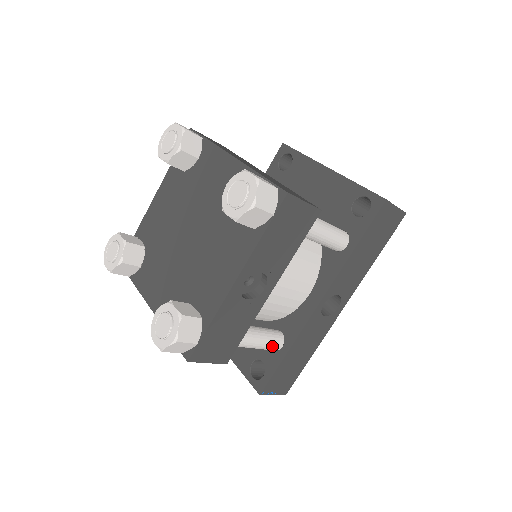
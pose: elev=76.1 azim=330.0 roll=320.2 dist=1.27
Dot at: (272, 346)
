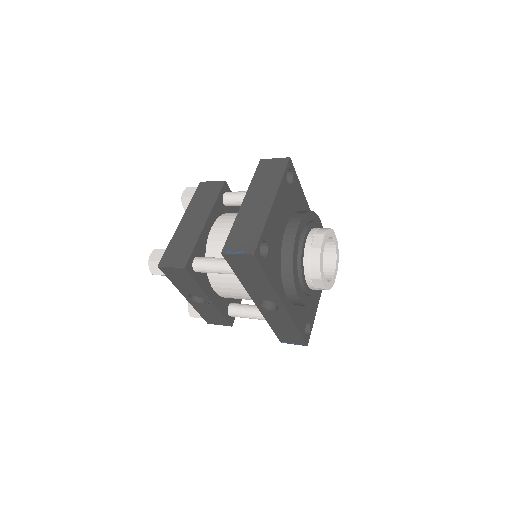
Dot at: (263, 319)
